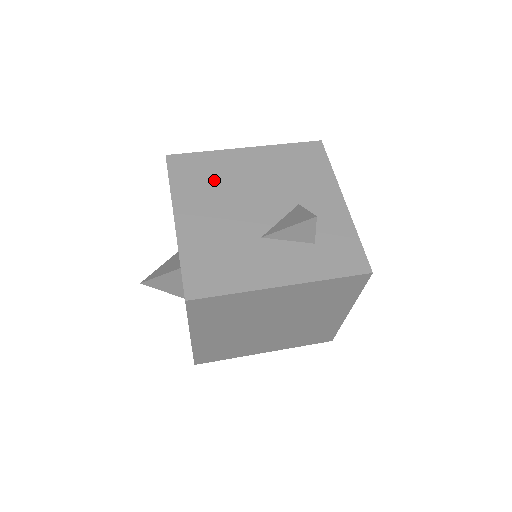
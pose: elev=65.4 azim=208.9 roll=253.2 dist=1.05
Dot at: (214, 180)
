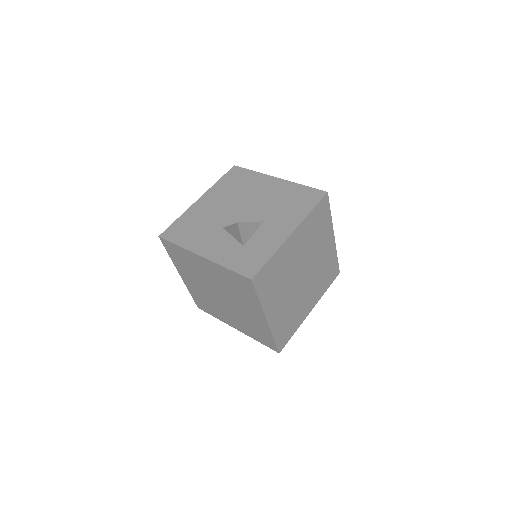
Dot at: (239, 188)
